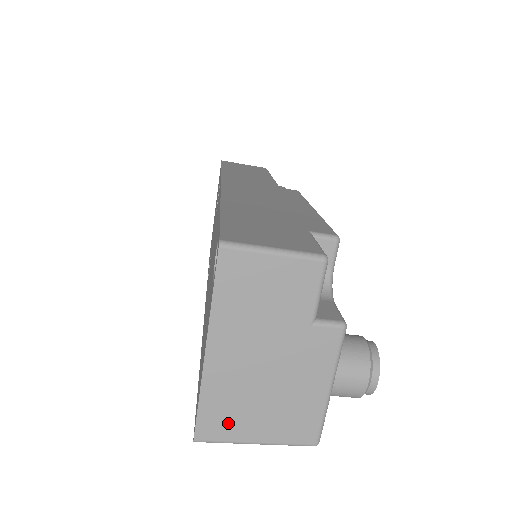
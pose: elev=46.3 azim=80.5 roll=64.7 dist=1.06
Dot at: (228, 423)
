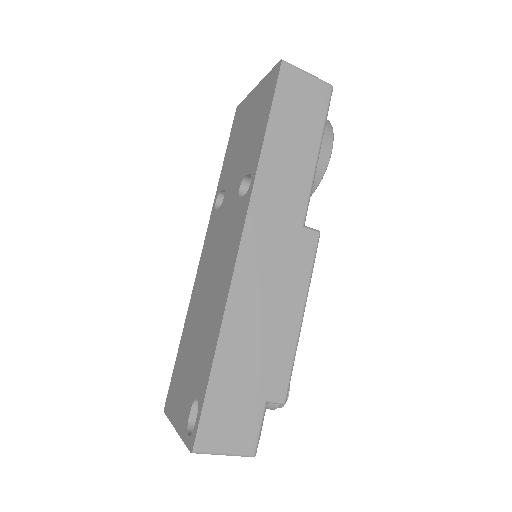
Dot at: occluded
